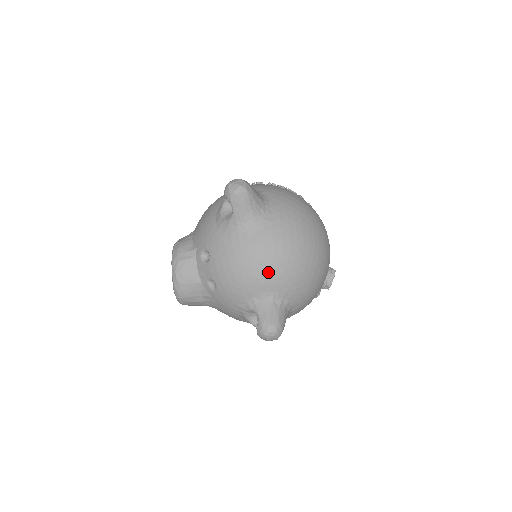
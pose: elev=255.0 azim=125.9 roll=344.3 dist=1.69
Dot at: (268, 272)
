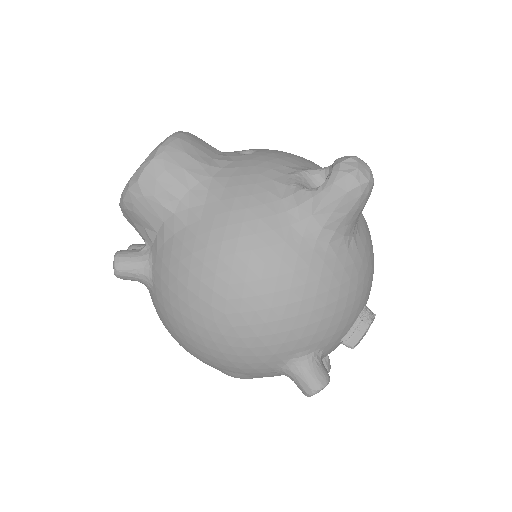
Dot at: occluded
